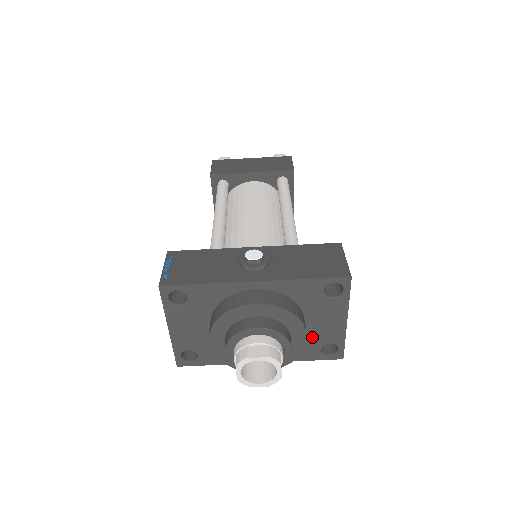
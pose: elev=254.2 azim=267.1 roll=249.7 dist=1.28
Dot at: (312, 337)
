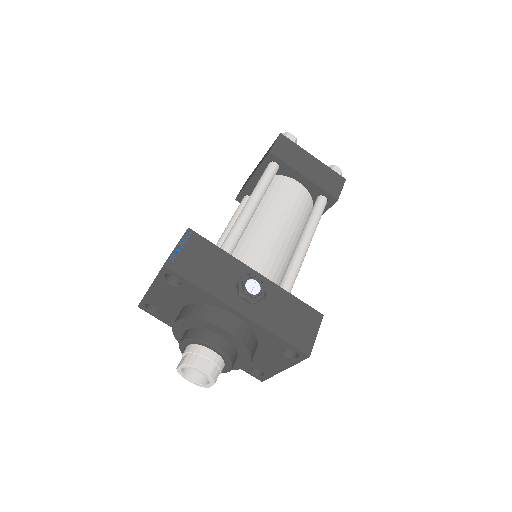
Dot at: occluded
